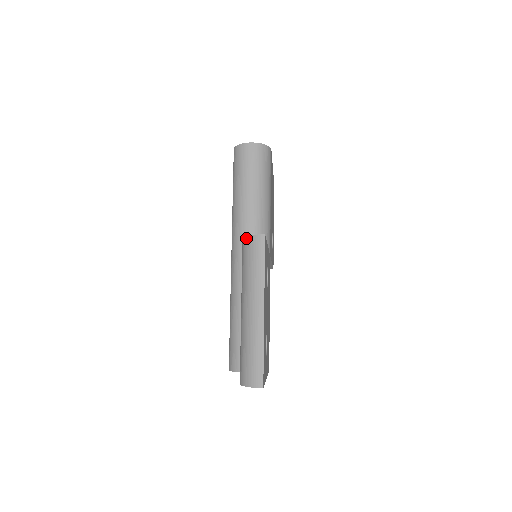
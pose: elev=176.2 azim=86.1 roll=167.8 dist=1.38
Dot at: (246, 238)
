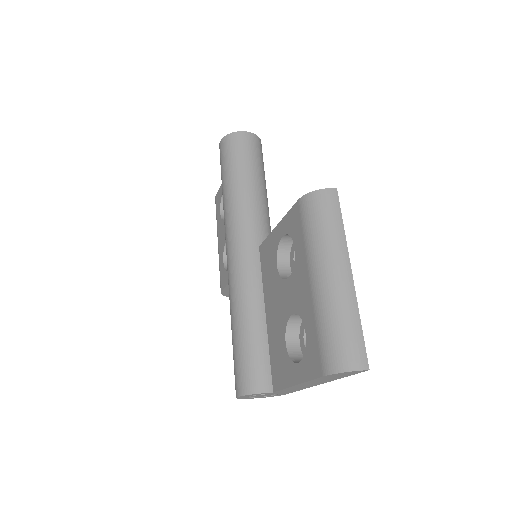
Dot at: (311, 194)
